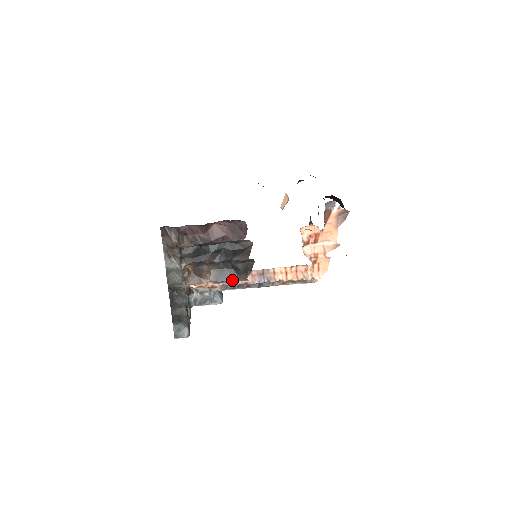
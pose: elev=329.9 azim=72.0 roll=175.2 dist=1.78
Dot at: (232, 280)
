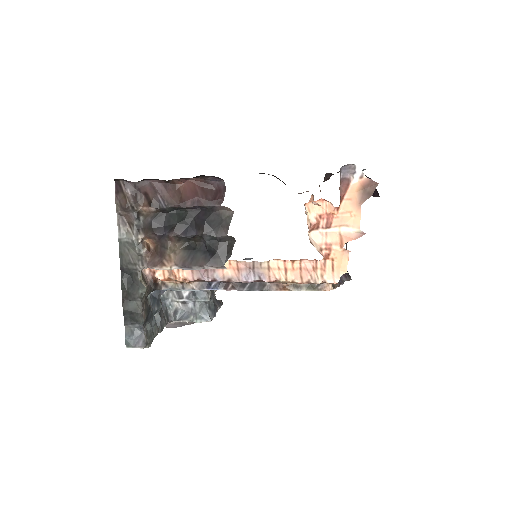
Dot at: (204, 266)
